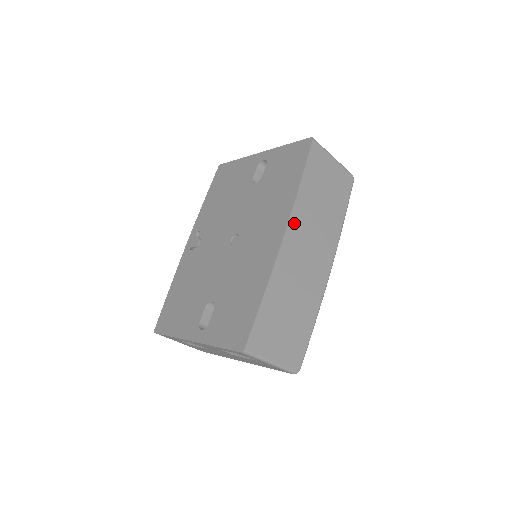
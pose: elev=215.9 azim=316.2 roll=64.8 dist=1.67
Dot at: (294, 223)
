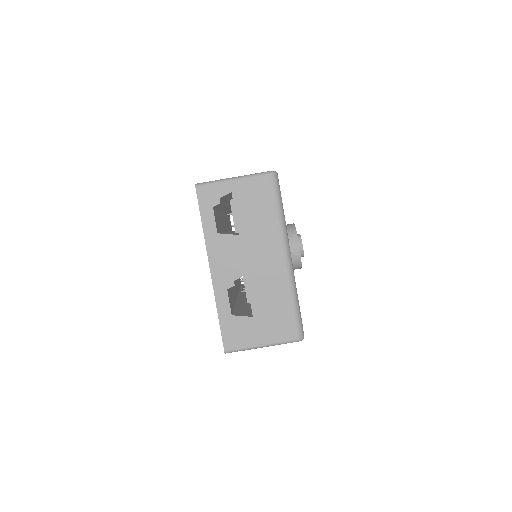
Dot at: occluded
